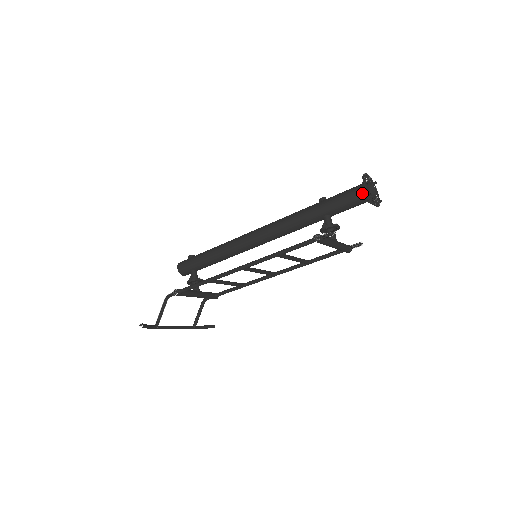
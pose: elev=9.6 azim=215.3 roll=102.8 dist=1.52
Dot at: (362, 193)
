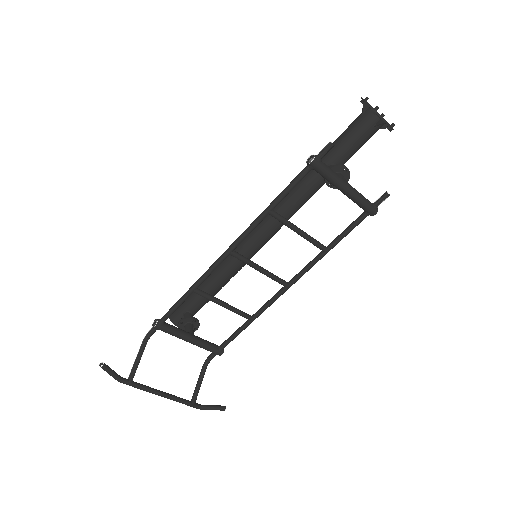
Dot at: (364, 115)
